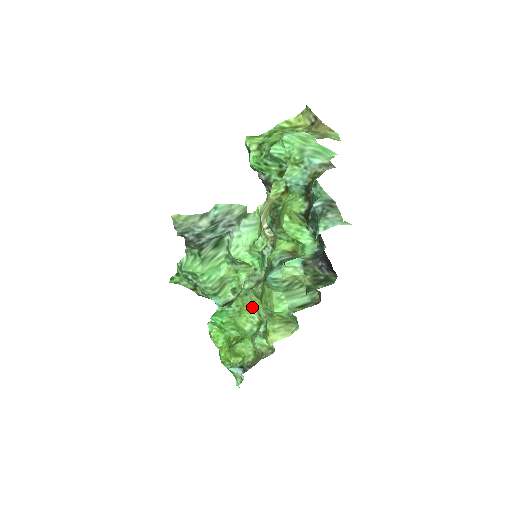
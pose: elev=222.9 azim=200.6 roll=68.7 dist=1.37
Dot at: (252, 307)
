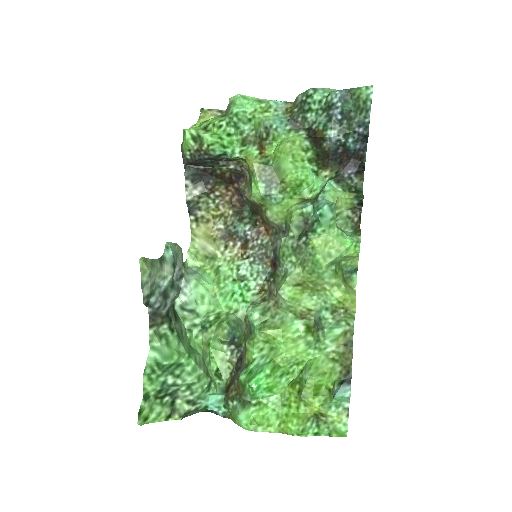
Dot at: (287, 320)
